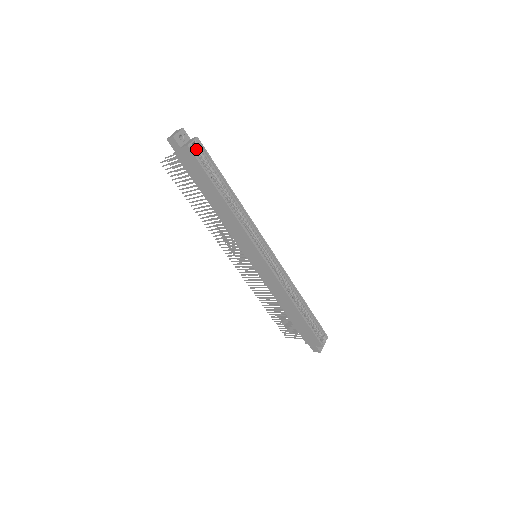
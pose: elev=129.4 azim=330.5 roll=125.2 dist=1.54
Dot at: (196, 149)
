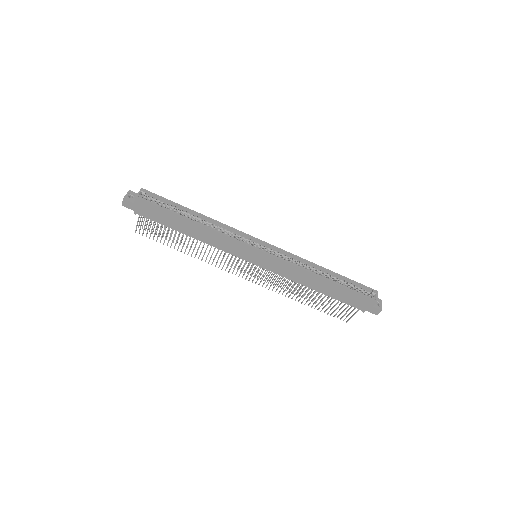
Dot at: (146, 197)
